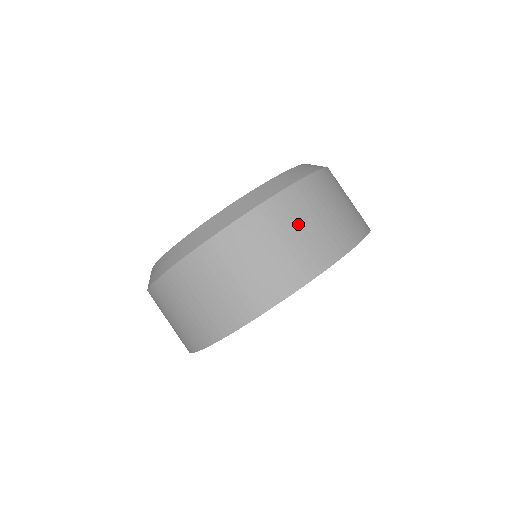
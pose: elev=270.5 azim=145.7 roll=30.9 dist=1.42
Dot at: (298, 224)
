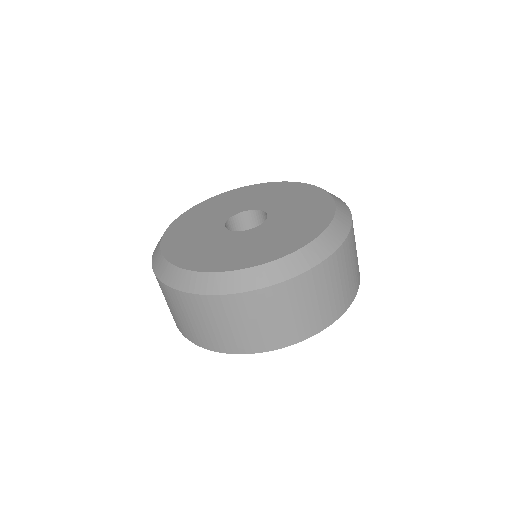
Dot at: (285, 310)
